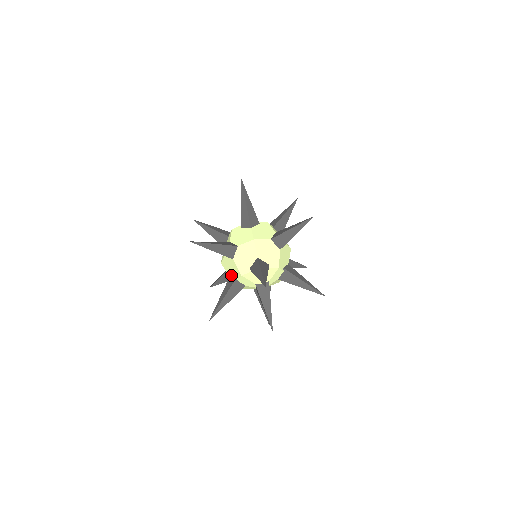
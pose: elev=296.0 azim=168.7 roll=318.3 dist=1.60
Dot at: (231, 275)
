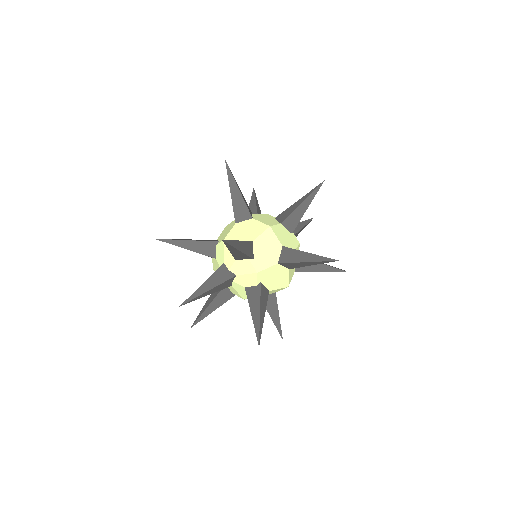
Dot at: (219, 239)
